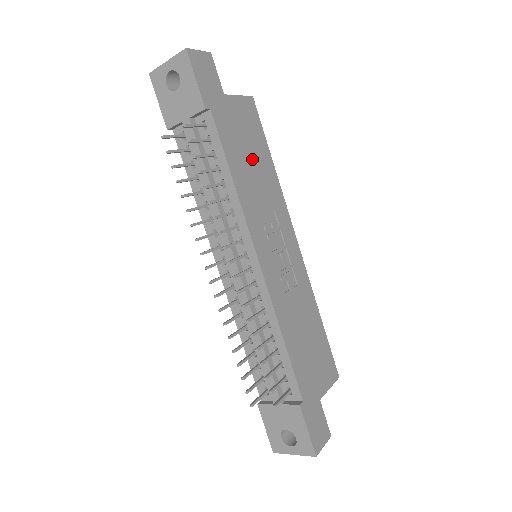
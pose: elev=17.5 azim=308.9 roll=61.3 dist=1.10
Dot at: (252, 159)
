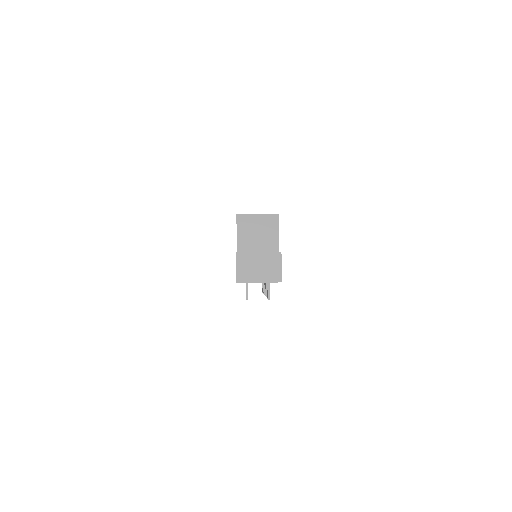
Dot at: occluded
